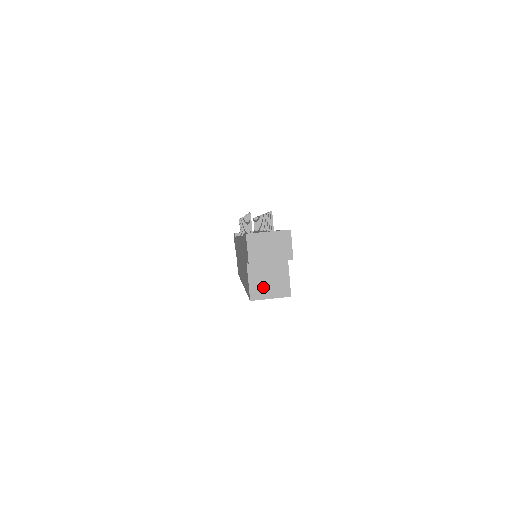
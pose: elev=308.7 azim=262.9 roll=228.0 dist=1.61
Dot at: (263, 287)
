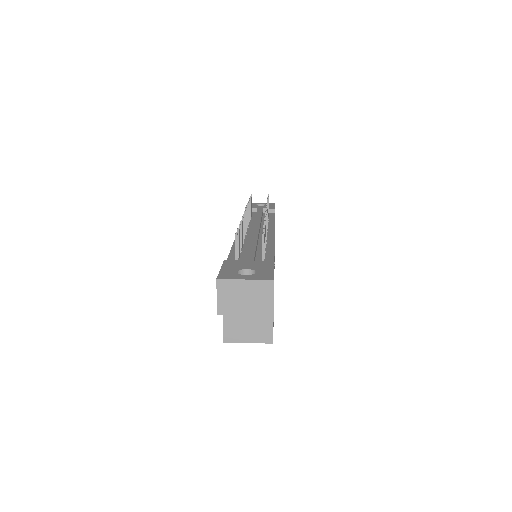
Dot at: (240, 329)
